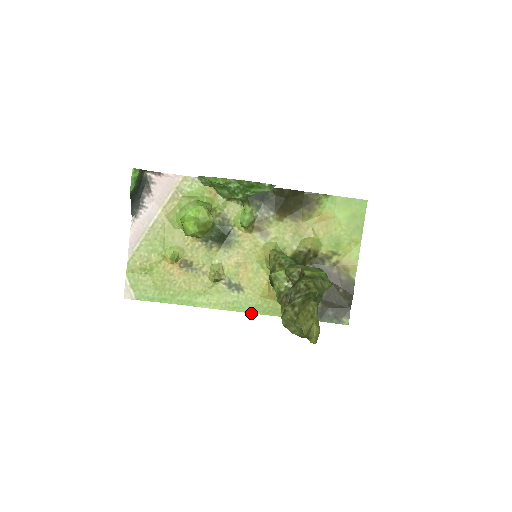
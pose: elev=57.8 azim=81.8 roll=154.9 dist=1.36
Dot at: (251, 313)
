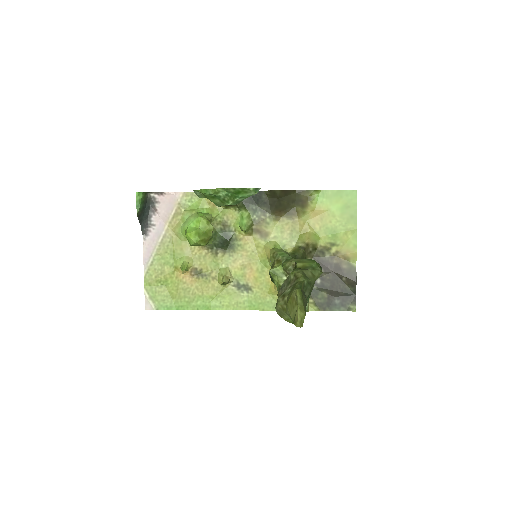
Dot at: (262, 310)
